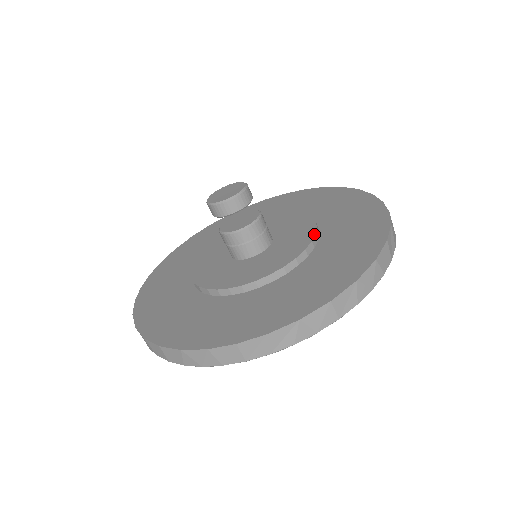
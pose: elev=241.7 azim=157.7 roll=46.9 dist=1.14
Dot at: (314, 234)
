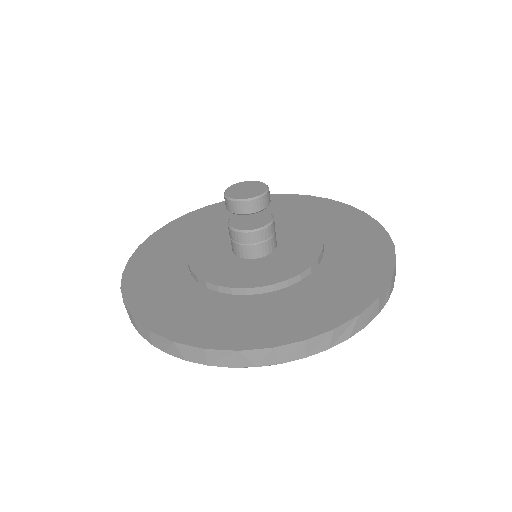
Dot at: (321, 237)
